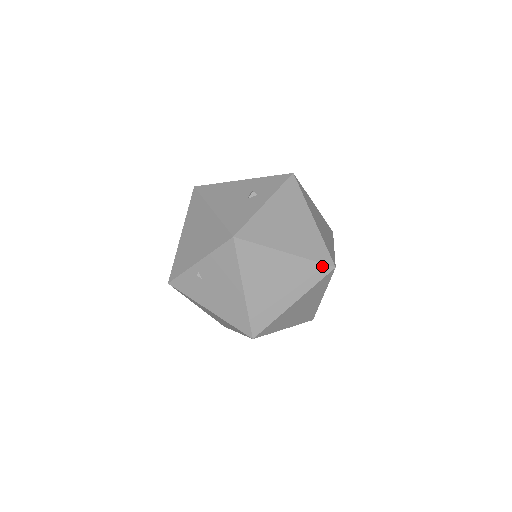
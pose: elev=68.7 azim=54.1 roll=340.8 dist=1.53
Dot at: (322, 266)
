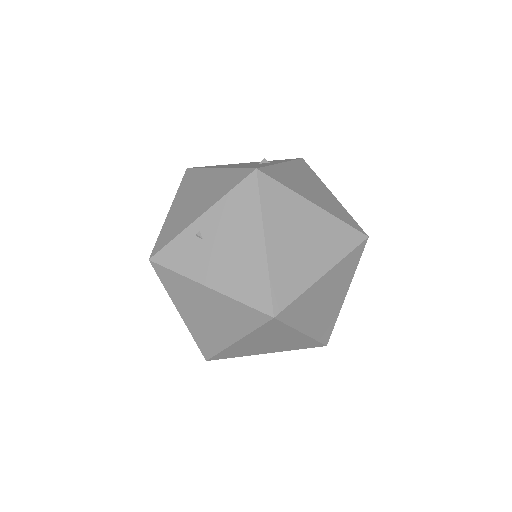
Dot at: (354, 231)
